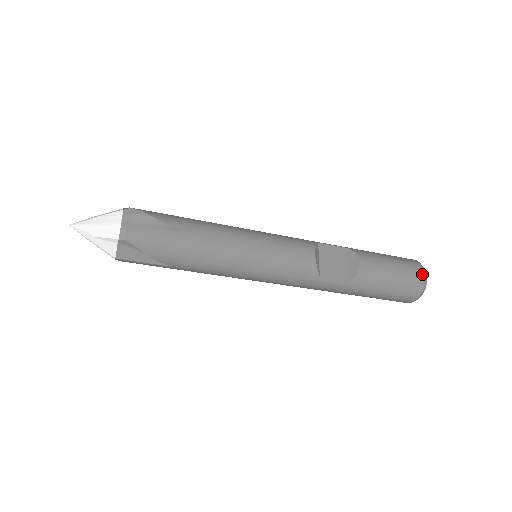
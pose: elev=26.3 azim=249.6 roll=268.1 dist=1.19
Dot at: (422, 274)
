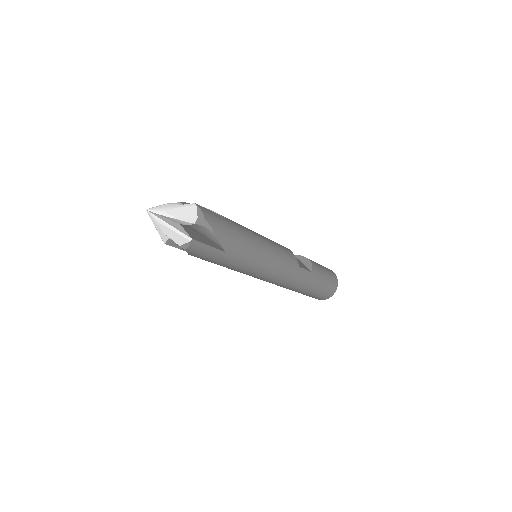
Dot at: (333, 272)
